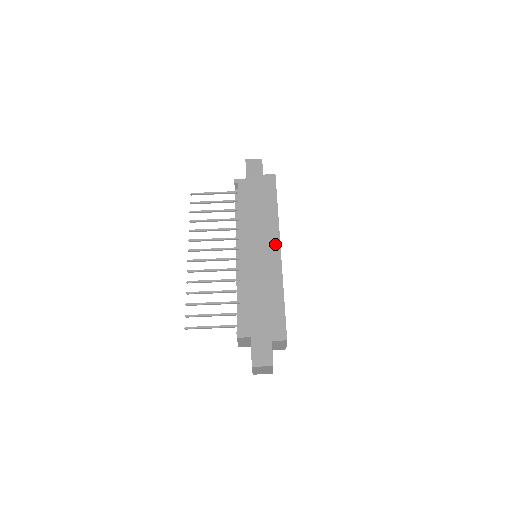
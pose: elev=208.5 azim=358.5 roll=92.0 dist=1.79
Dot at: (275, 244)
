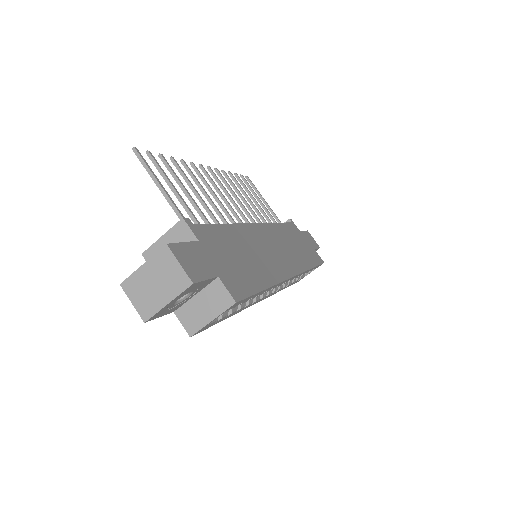
Dot at: (292, 268)
